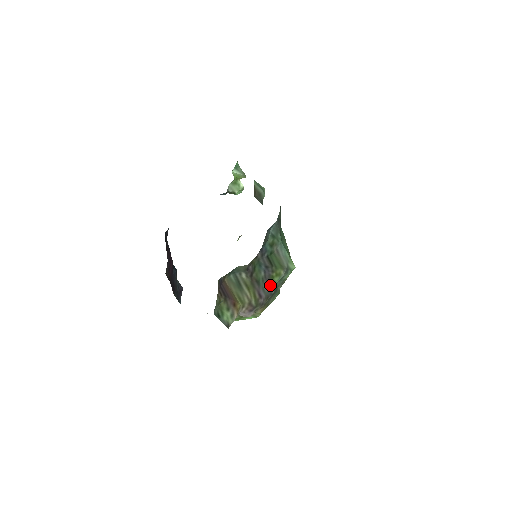
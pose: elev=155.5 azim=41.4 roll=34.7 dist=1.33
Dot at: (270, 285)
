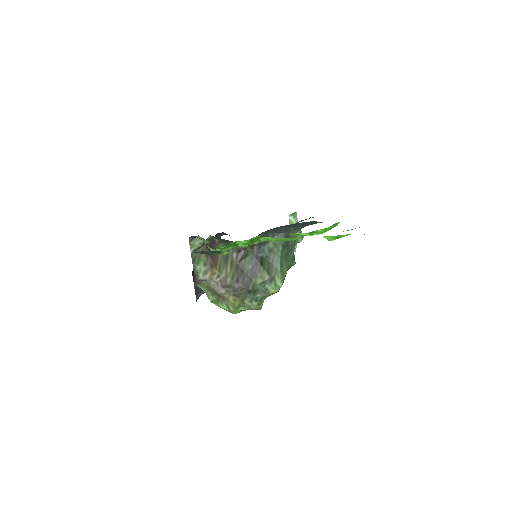
Dot at: (251, 281)
